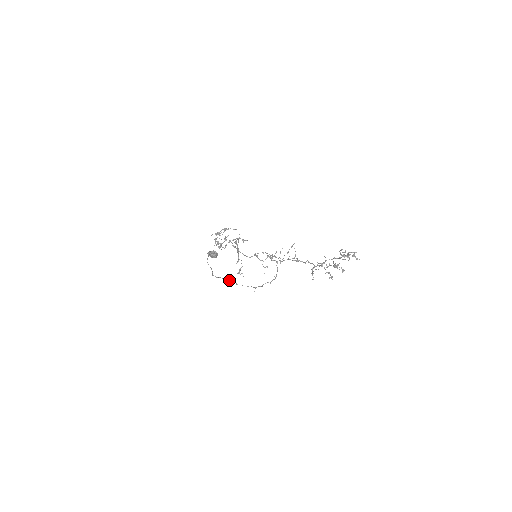
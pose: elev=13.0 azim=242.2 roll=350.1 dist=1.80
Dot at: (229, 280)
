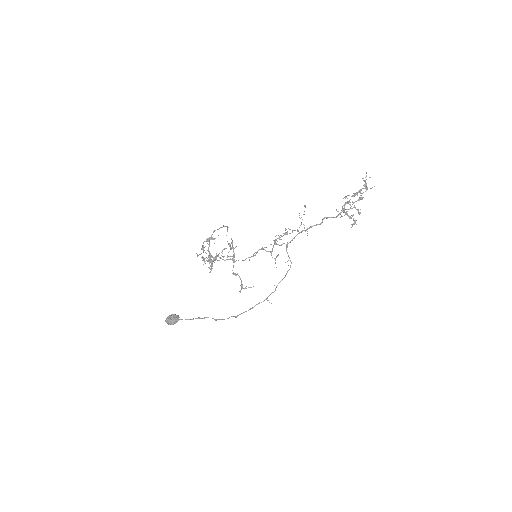
Dot at: (222, 319)
